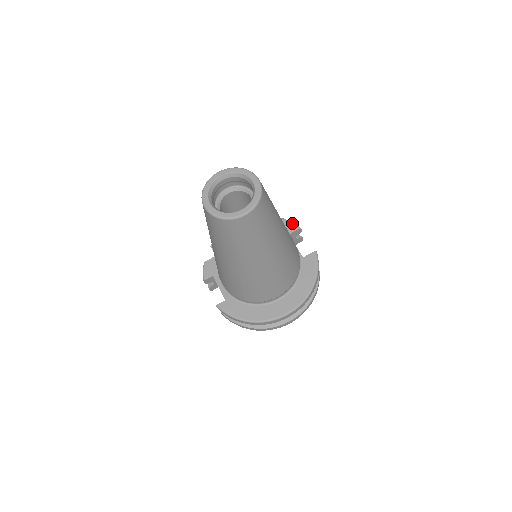
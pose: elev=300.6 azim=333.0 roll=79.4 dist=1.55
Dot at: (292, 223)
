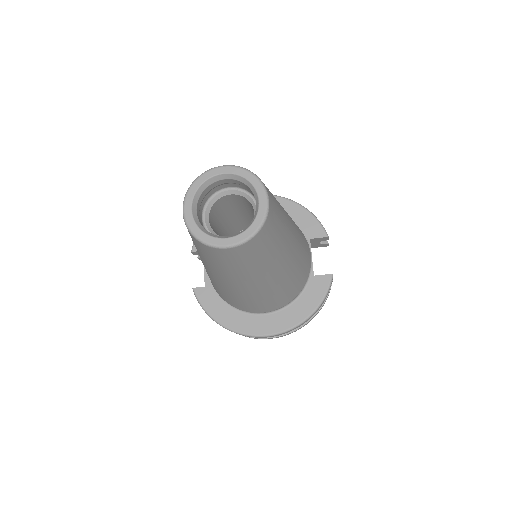
Dot at: (321, 226)
